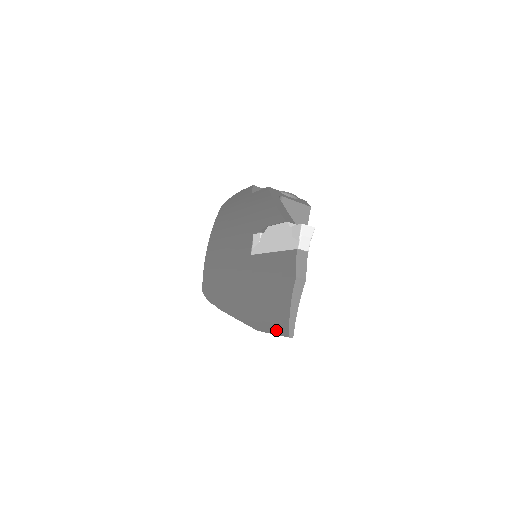
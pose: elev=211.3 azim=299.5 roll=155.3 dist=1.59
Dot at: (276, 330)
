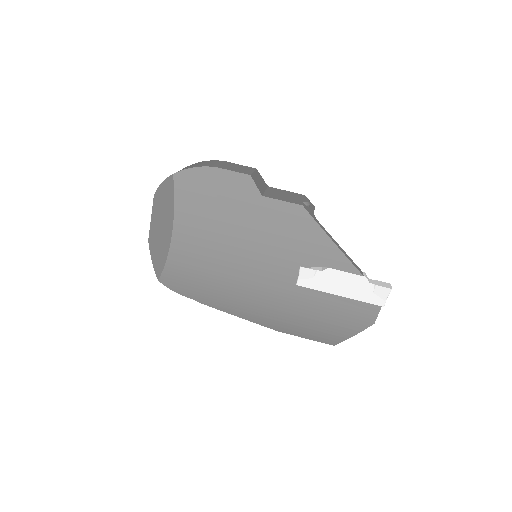
Dot at: (316, 339)
